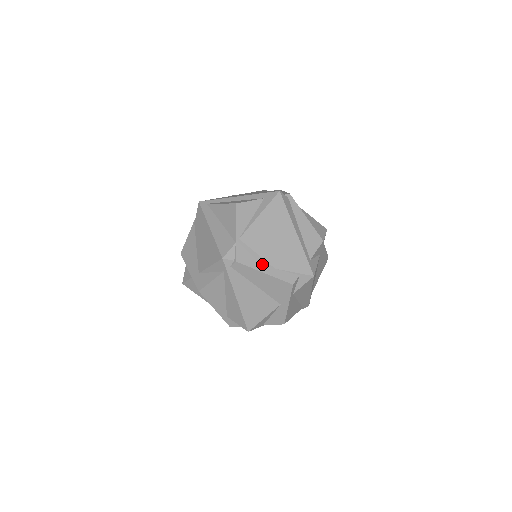
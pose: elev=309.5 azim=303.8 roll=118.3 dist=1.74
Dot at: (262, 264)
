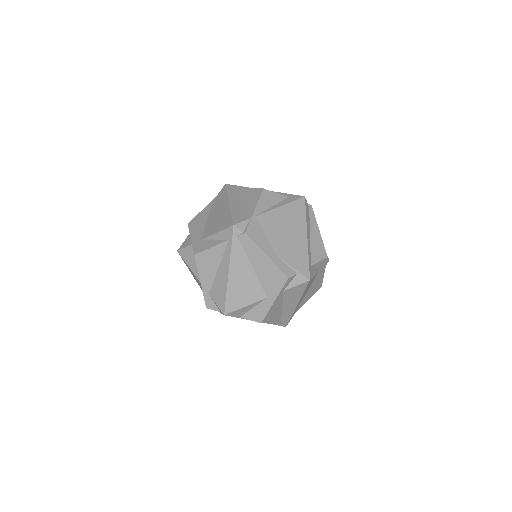
Dot at: (267, 247)
